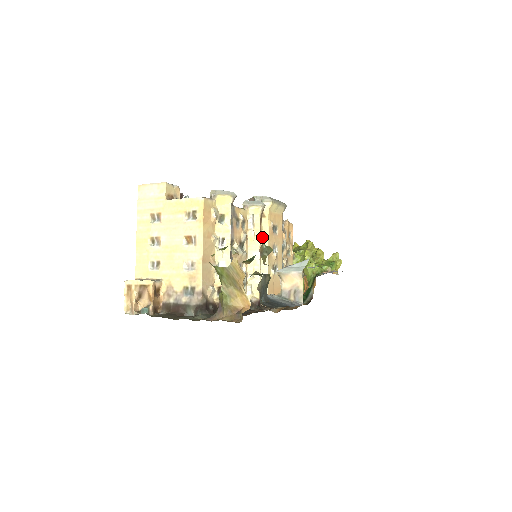
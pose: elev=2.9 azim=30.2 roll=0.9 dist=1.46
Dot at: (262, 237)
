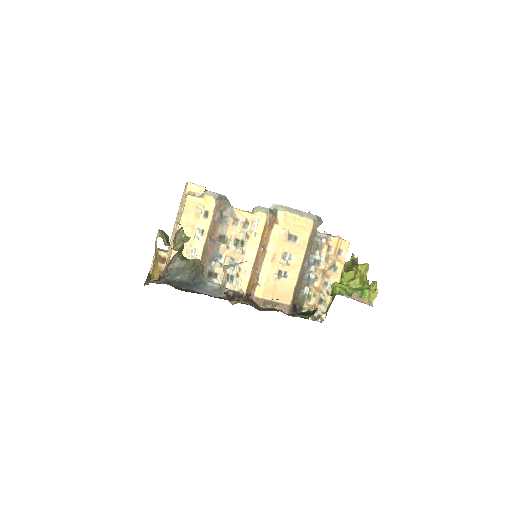
Dot at: (271, 242)
